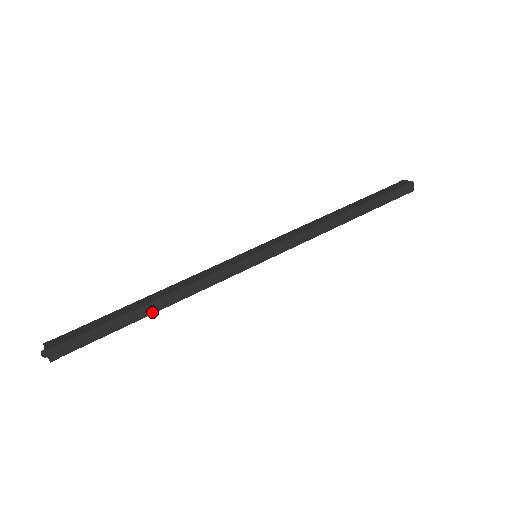
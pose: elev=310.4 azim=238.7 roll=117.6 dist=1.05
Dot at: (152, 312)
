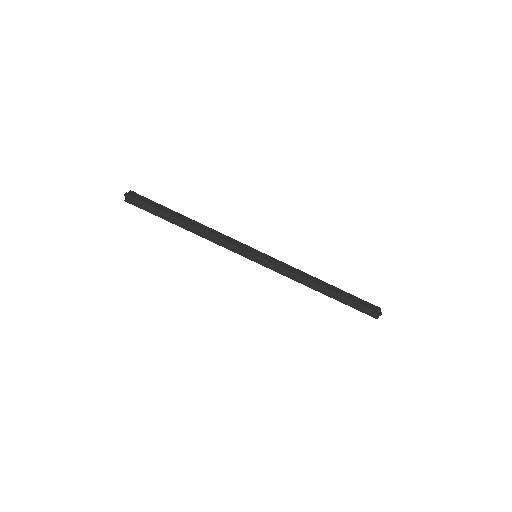
Dot at: (183, 227)
